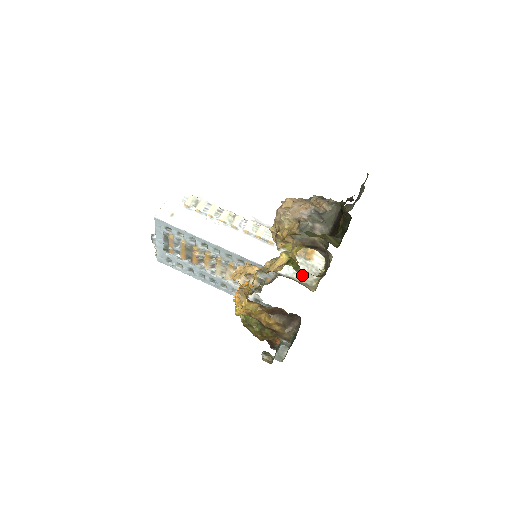
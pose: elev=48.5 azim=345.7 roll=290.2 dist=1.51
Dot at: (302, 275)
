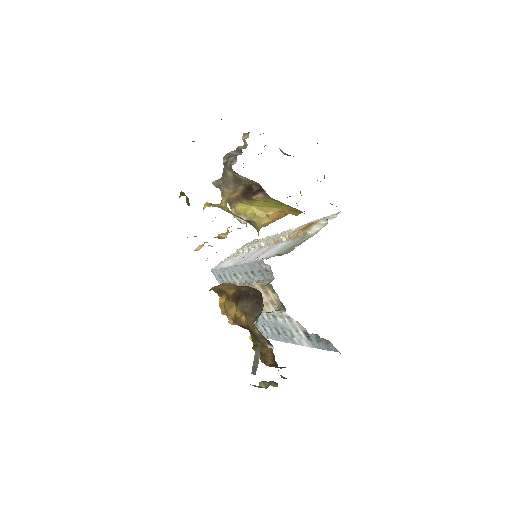
Dot at: (287, 249)
